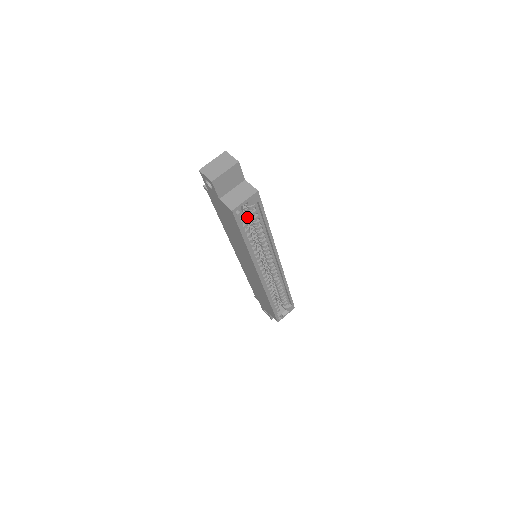
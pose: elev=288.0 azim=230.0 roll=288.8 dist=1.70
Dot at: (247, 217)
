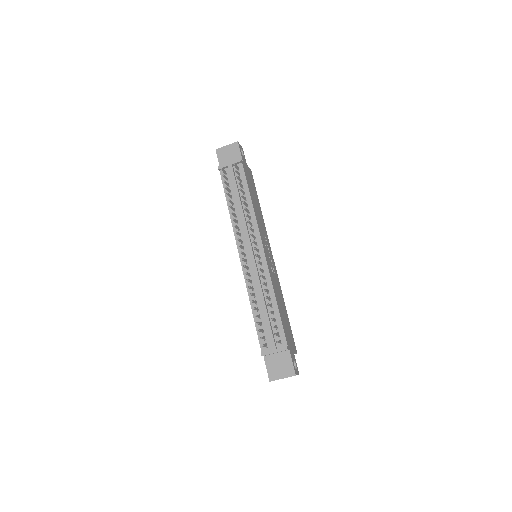
Dot at: occluded
